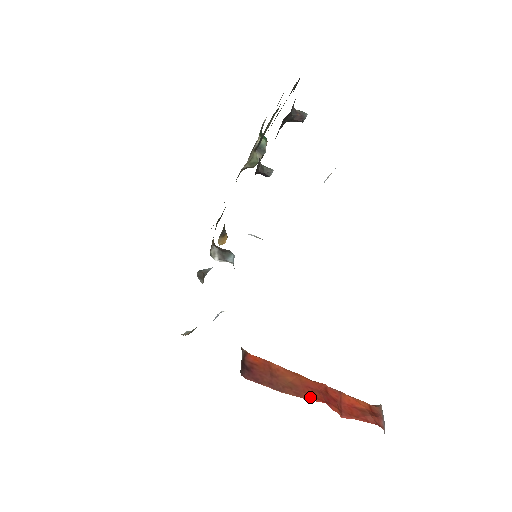
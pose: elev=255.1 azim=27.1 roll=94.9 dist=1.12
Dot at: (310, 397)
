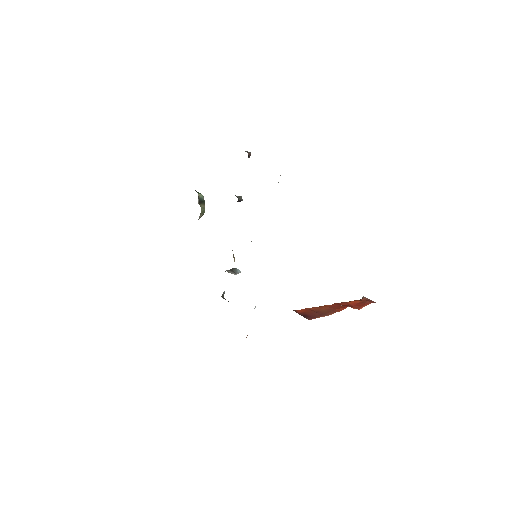
Dot at: (340, 309)
